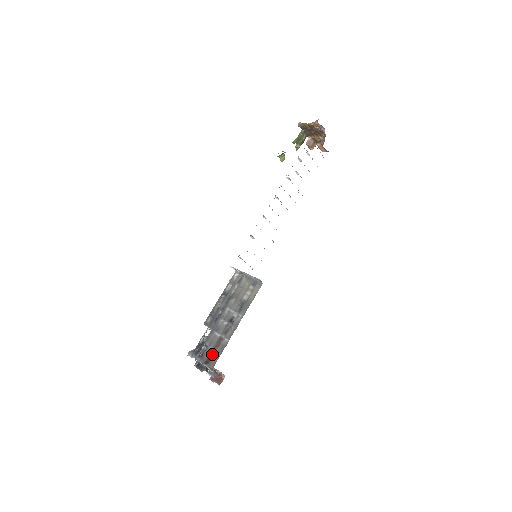
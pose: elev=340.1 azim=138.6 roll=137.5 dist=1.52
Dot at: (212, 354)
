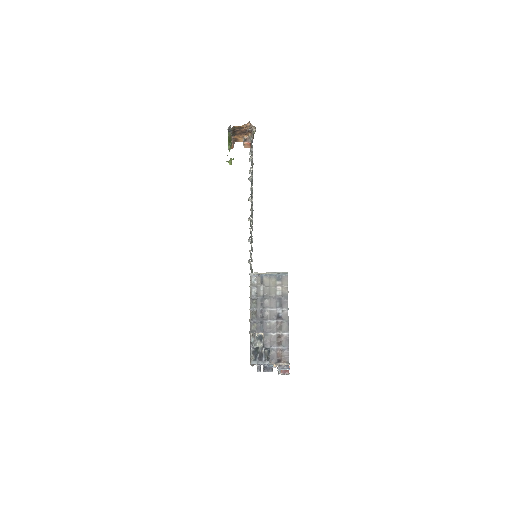
Dot at: (280, 352)
